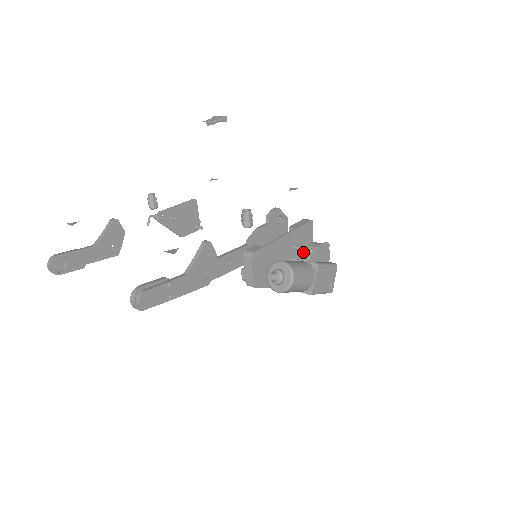
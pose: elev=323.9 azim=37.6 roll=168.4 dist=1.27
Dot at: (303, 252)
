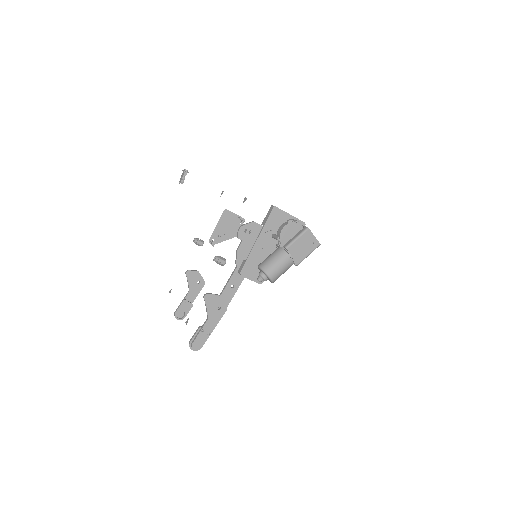
Dot at: occluded
